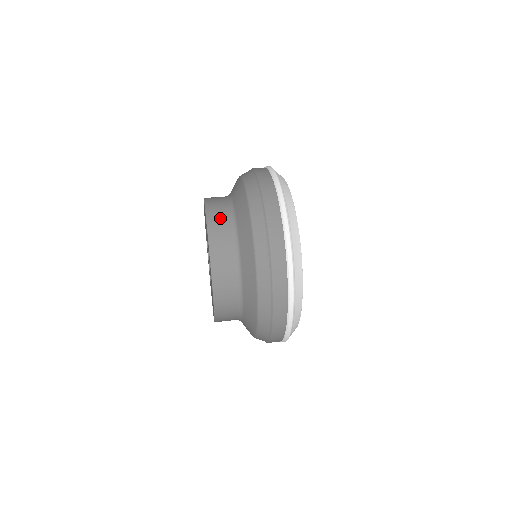
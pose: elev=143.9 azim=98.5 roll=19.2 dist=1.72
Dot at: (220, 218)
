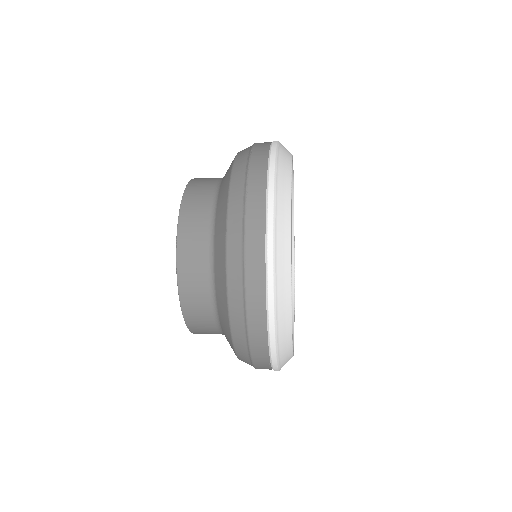
Dot at: (199, 196)
